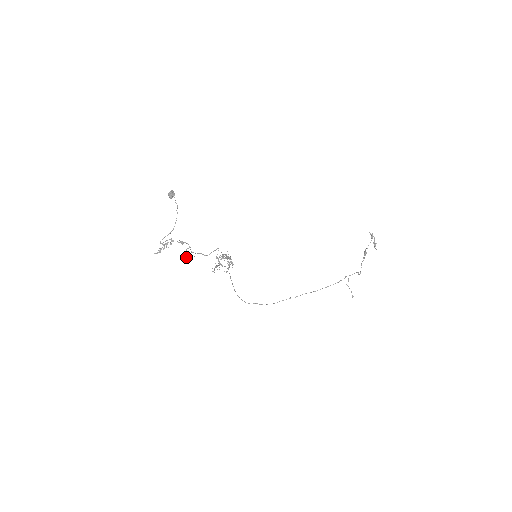
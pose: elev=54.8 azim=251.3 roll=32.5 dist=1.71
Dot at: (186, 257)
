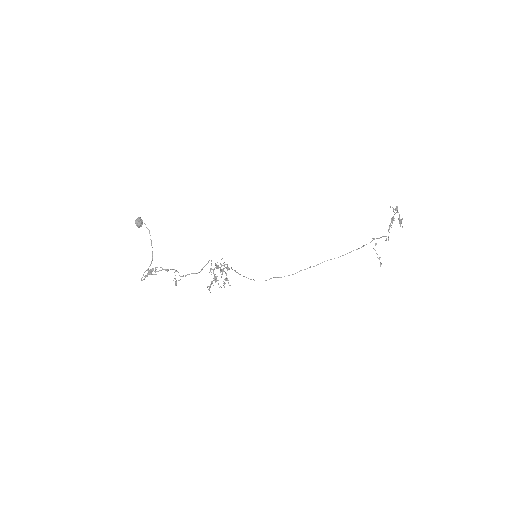
Dot at: (175, 283)
